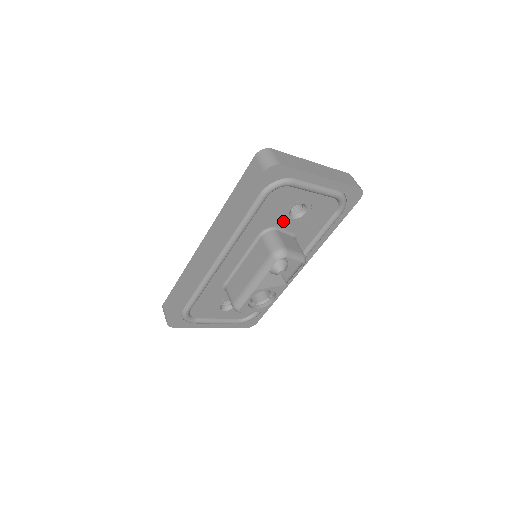
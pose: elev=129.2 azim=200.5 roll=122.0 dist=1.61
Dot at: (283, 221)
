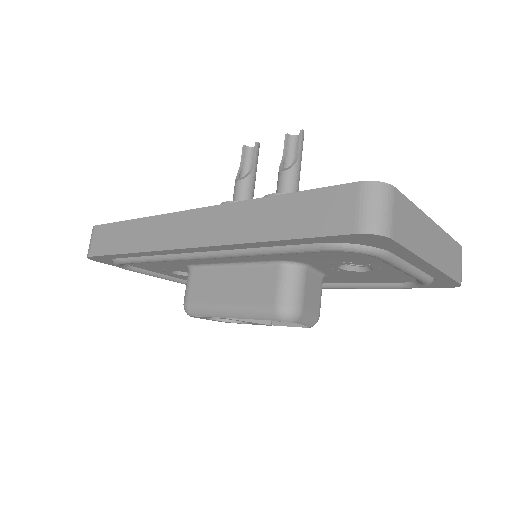
Dot at: (324, 265)
